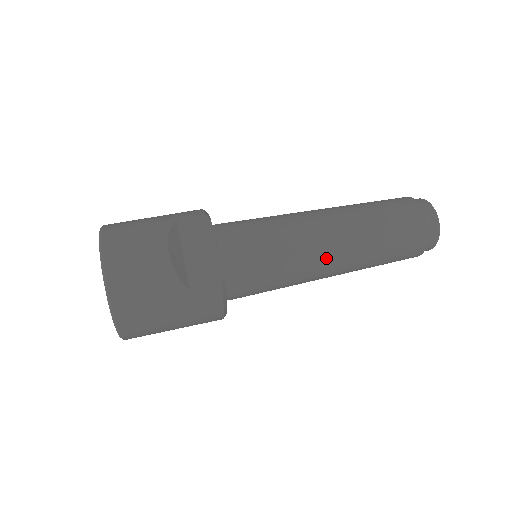
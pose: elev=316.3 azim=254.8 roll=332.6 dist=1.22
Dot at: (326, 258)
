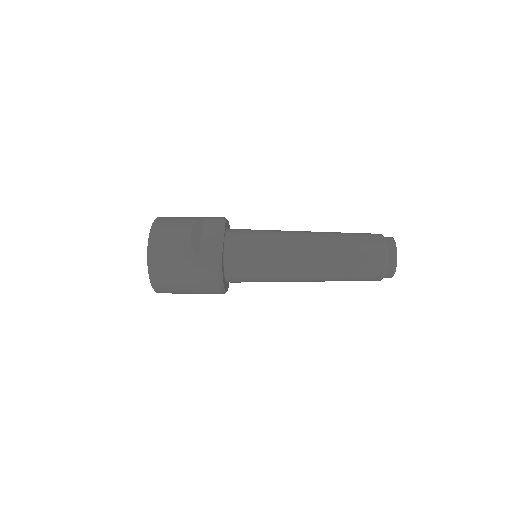
Dot at: (300, 260)
